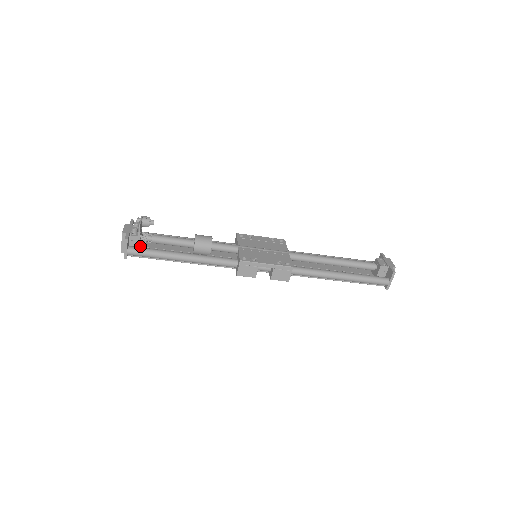
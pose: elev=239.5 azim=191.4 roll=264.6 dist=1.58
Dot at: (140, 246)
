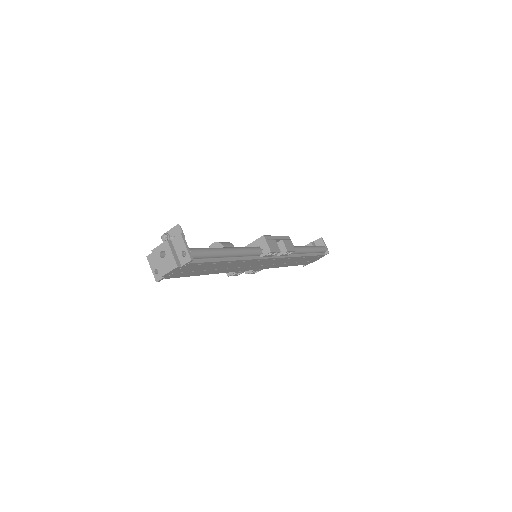
Dot at: occluded
